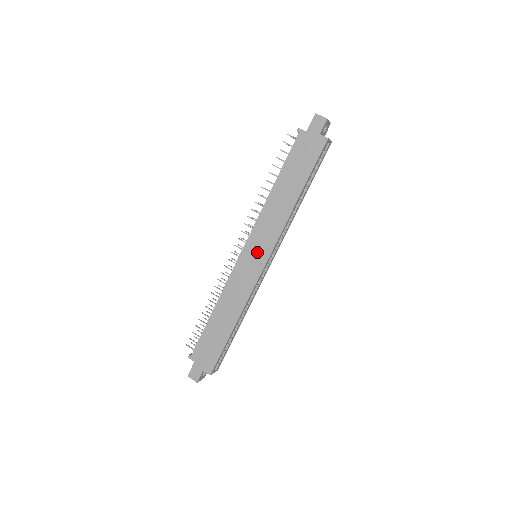
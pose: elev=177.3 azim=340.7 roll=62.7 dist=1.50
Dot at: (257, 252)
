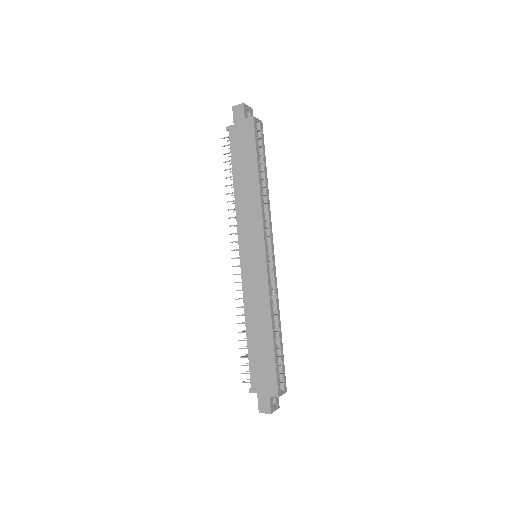
Dot at: (252, 249)
